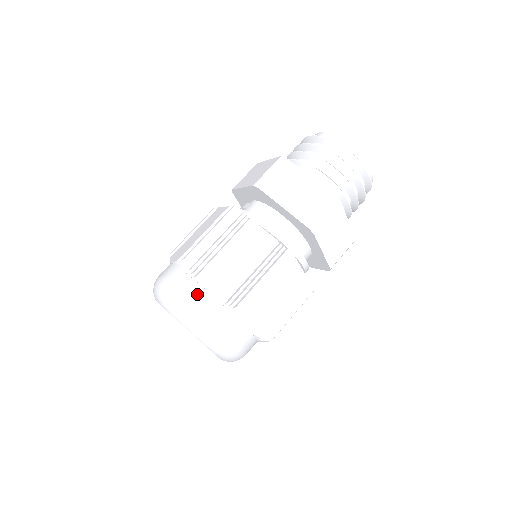
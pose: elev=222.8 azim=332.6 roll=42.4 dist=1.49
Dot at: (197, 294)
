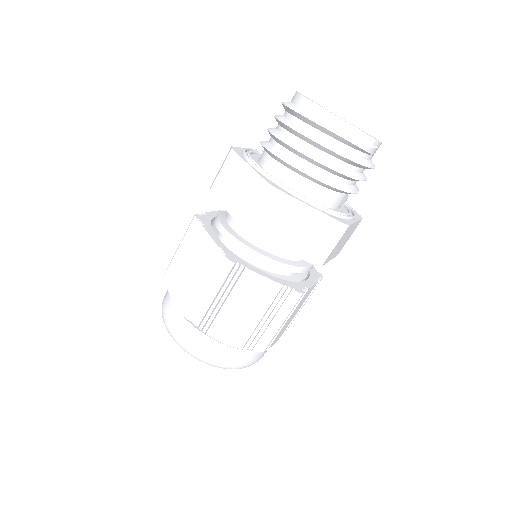
Dot at: (169, 307)
